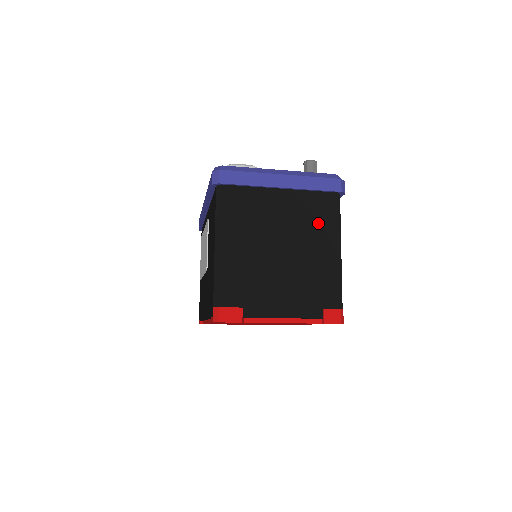
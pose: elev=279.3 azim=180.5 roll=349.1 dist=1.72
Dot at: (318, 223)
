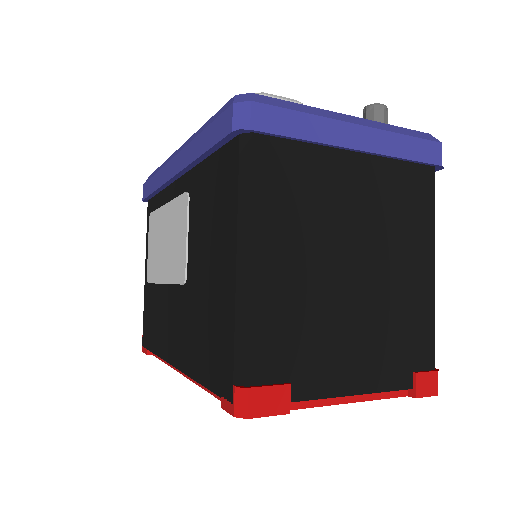
Dot at: (408, 219)
